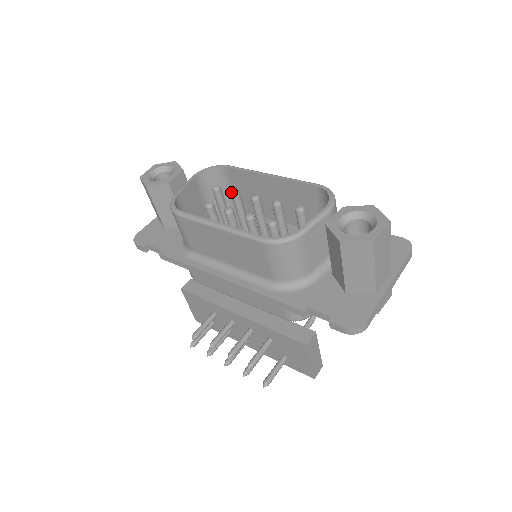
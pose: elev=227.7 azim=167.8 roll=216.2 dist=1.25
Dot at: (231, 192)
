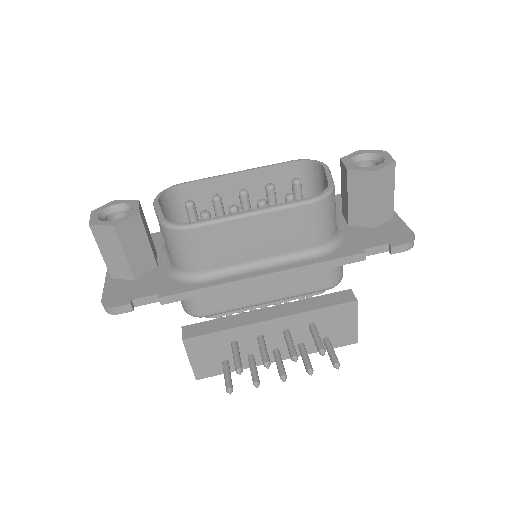
Dot at: (214, 198)
